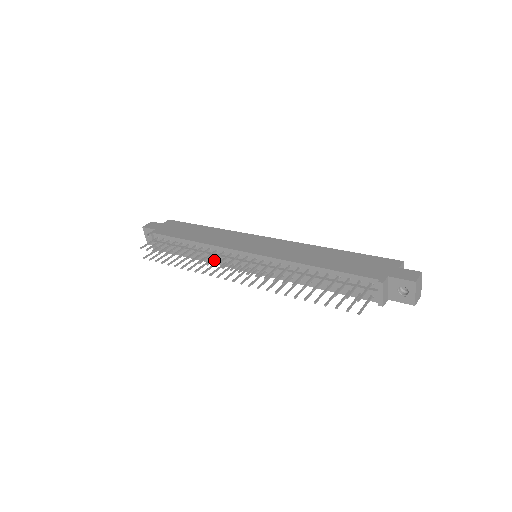
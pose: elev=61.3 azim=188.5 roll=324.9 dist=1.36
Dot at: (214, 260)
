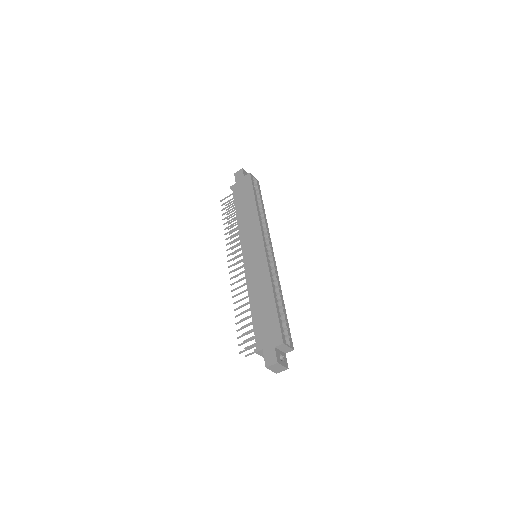
Dot at: (233, 247)
